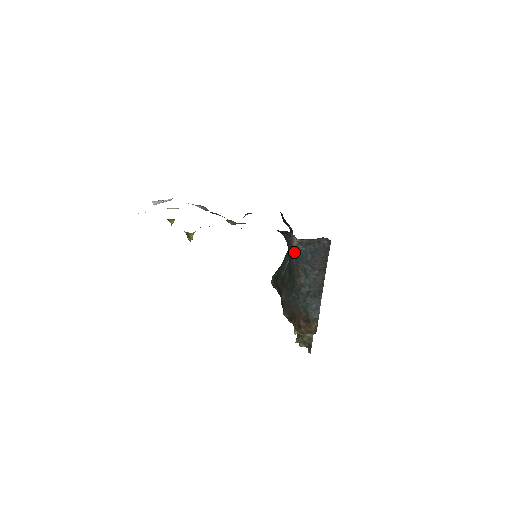
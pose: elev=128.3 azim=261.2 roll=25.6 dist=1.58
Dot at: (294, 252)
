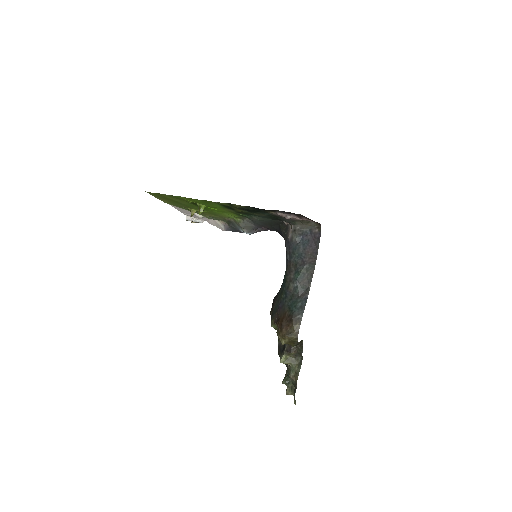
Dot at: (289, 246)
